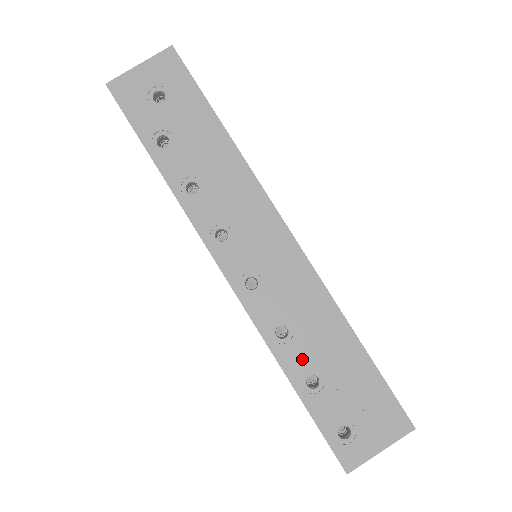
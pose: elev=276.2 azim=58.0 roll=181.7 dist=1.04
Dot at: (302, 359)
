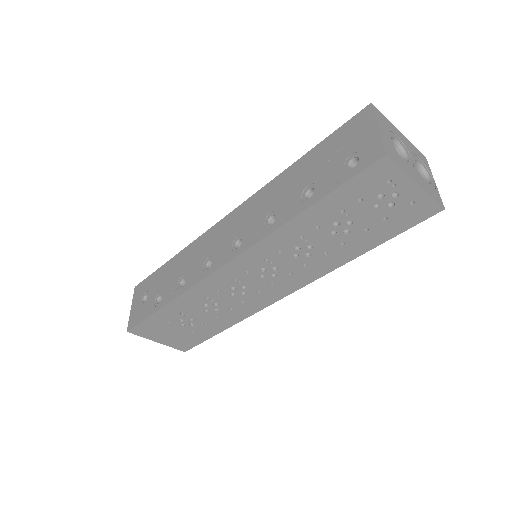
Dot at: (292, 203)
